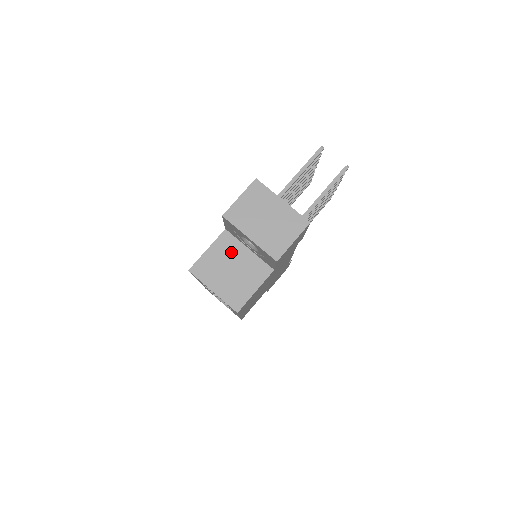
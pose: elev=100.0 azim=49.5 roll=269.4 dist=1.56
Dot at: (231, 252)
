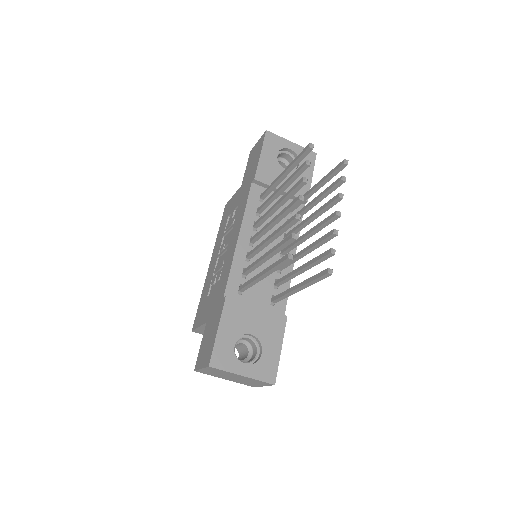
Dot at: occluded
